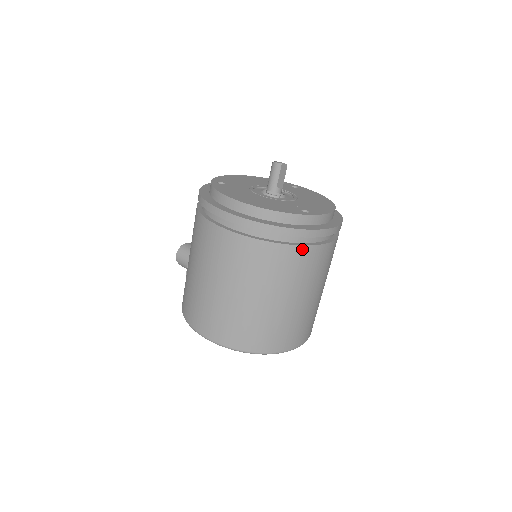
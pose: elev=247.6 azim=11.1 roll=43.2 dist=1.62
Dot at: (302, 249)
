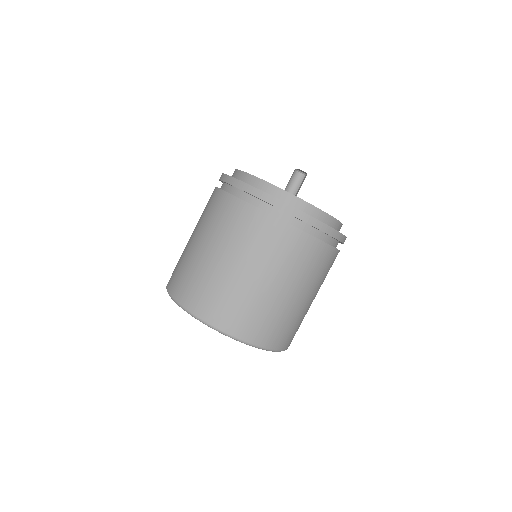
Dot at: (277, 222)
